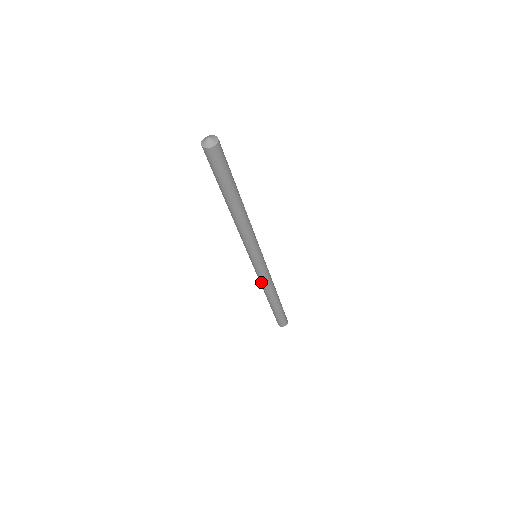
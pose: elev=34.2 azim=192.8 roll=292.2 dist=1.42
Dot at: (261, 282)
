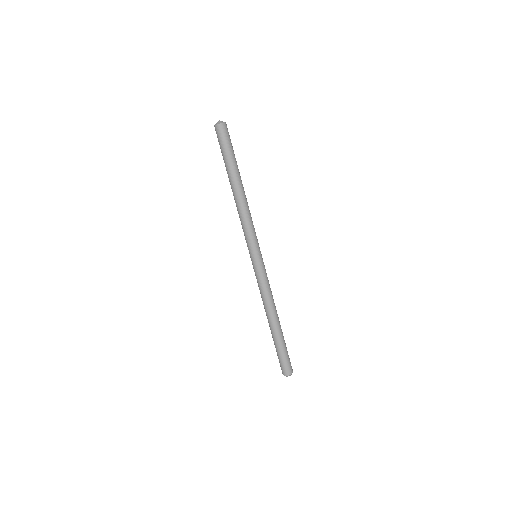
Dot at: (262, 292)
